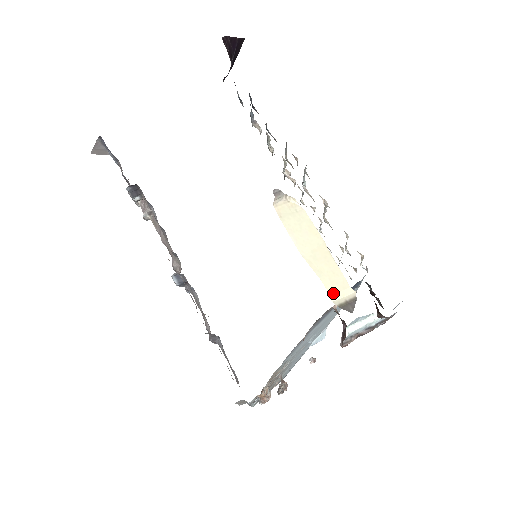
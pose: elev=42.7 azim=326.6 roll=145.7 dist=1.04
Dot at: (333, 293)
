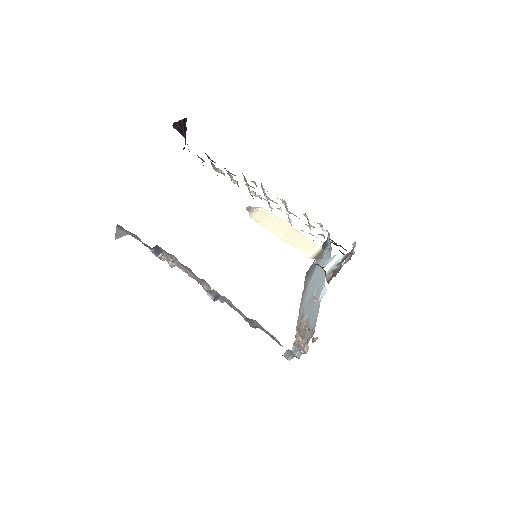
Dot at: (307, 253)
